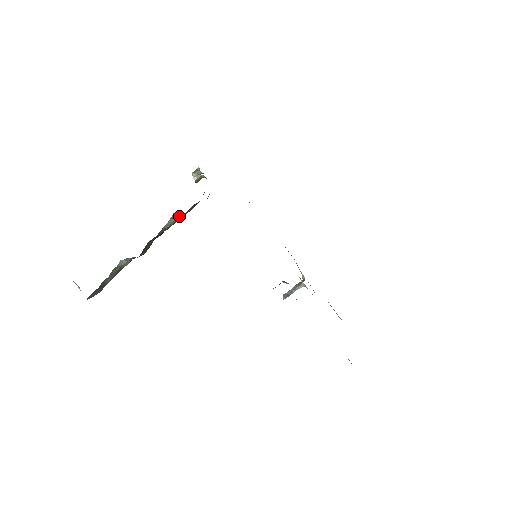
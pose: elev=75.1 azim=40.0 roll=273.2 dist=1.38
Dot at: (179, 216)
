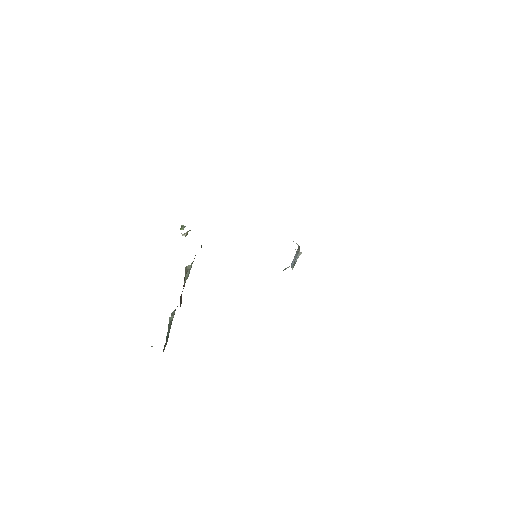
Dot at: (190, 269)
